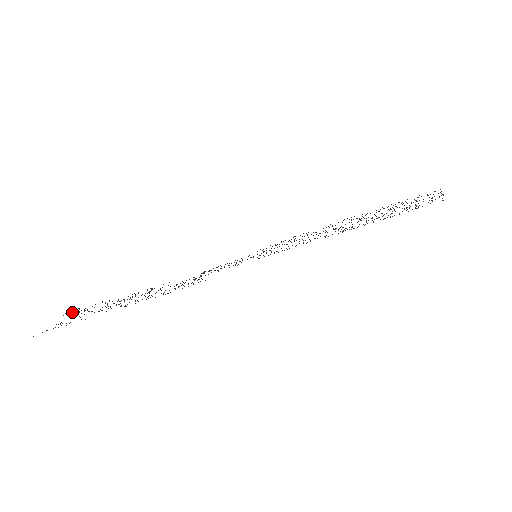
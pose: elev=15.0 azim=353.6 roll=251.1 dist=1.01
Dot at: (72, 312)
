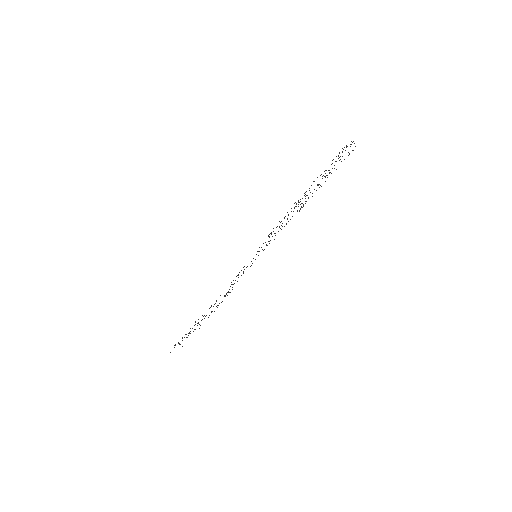
Dot at: occluded
